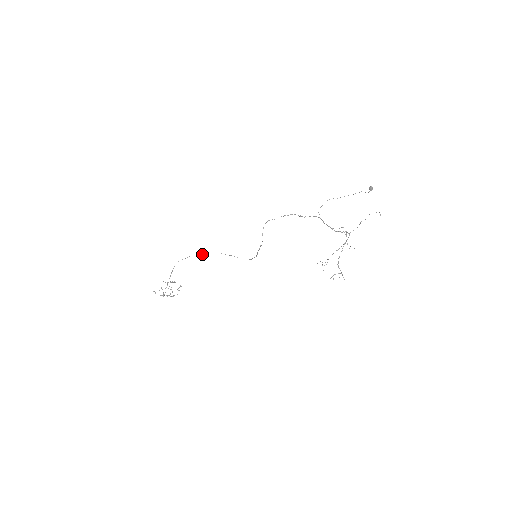
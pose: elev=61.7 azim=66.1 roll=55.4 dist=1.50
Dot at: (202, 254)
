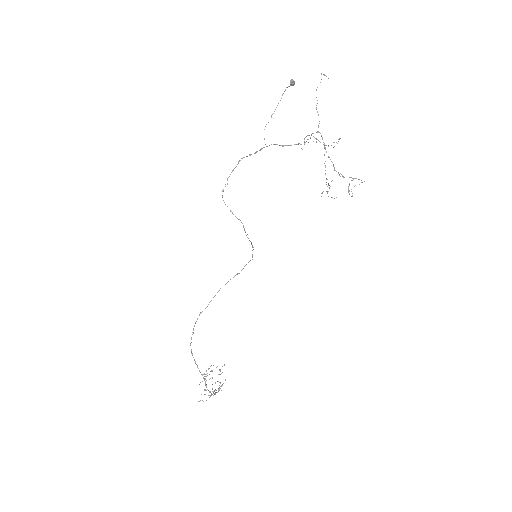
Dot at: occluded
